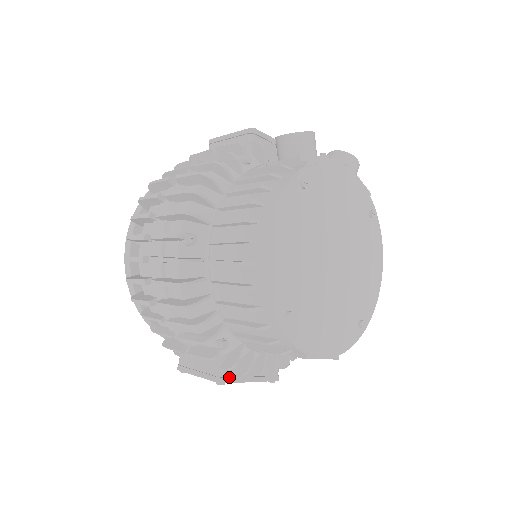
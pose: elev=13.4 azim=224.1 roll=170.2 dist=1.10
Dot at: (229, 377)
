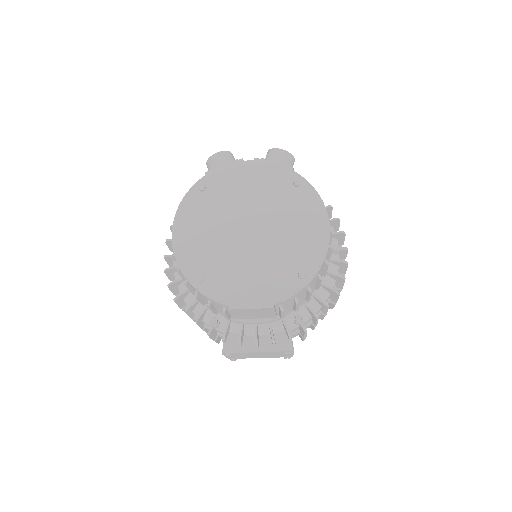
Dot at: (231, 349)
